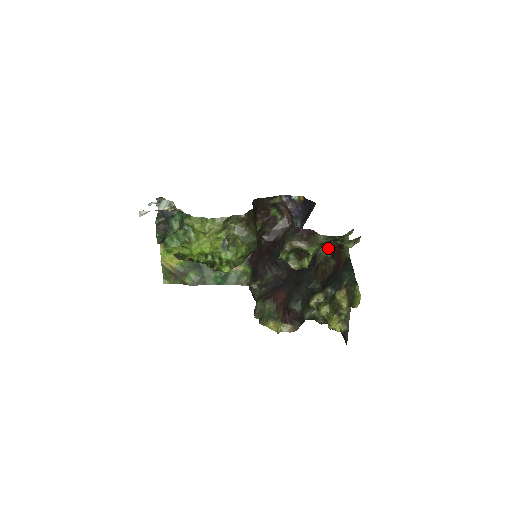
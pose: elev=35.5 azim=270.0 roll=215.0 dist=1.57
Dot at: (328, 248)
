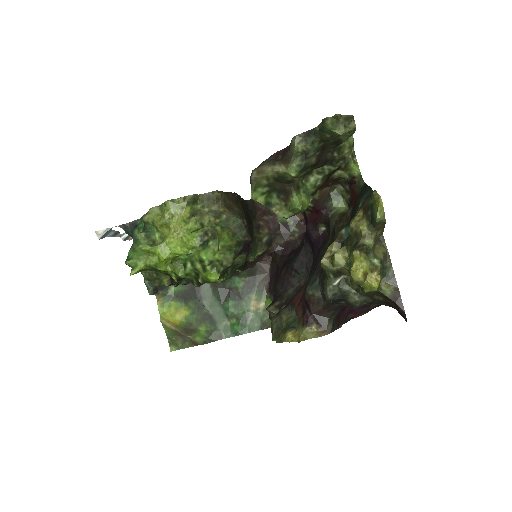
Dot at: (343, 204)
